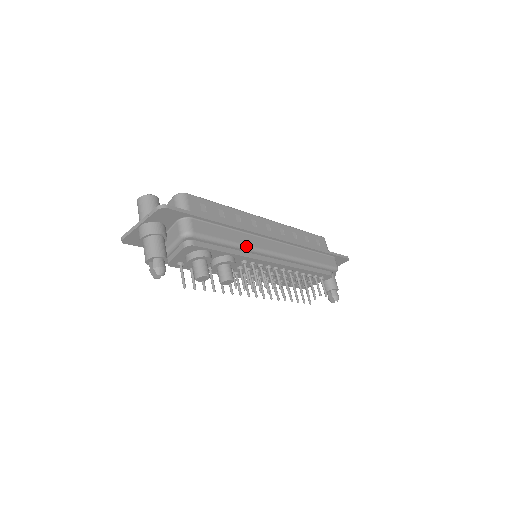
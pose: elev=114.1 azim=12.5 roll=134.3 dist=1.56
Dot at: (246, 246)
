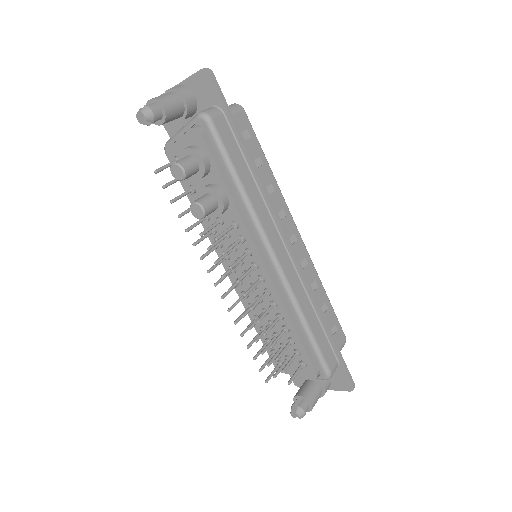
Dot at: (250, 203)
